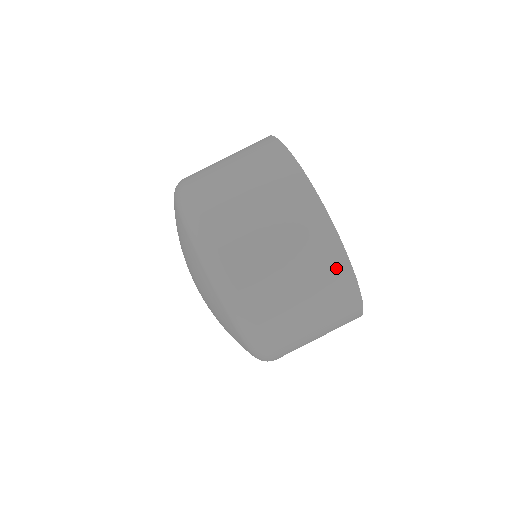
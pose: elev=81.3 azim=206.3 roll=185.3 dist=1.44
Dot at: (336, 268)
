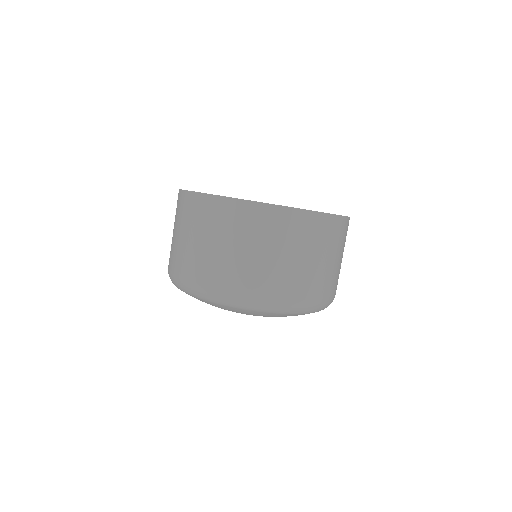
Dot at: (303, 222)
